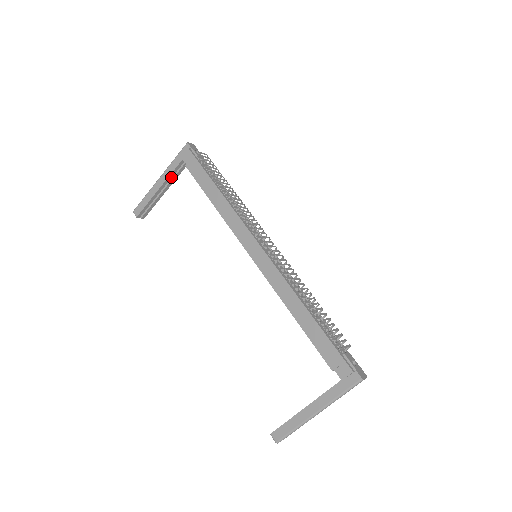
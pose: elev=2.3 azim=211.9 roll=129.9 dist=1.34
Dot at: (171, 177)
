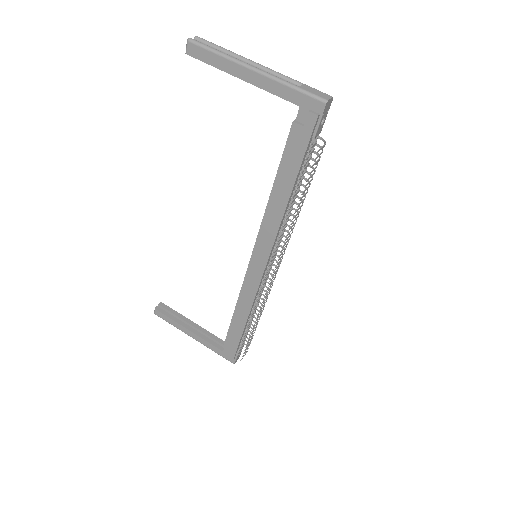
Dot at: (269, 88)
